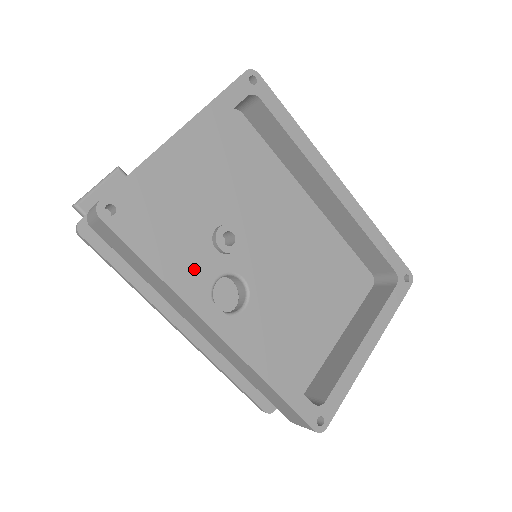
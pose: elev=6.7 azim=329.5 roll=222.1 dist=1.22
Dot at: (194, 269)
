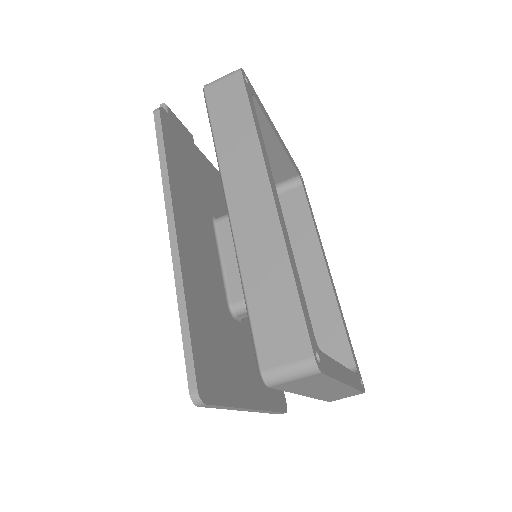
Dot at: occluded
